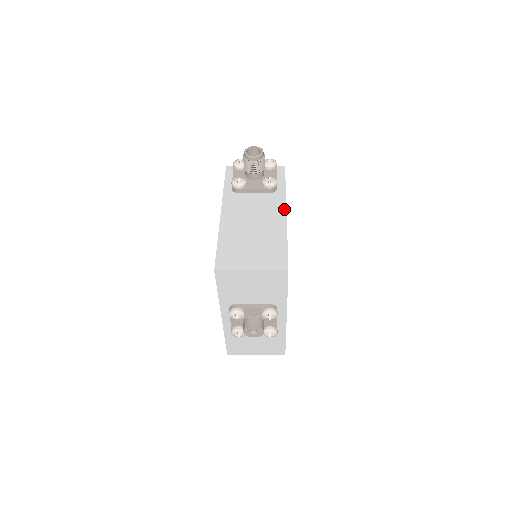
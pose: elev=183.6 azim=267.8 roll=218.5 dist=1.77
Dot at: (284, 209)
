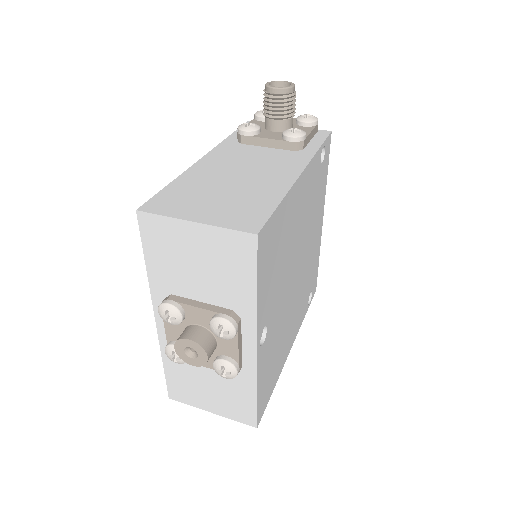
Dot at: (301, 168)
